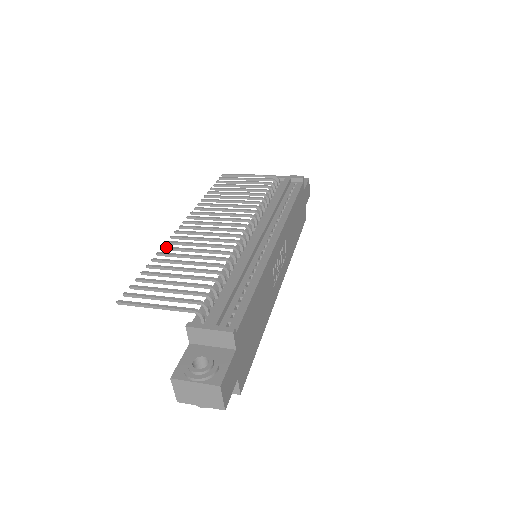
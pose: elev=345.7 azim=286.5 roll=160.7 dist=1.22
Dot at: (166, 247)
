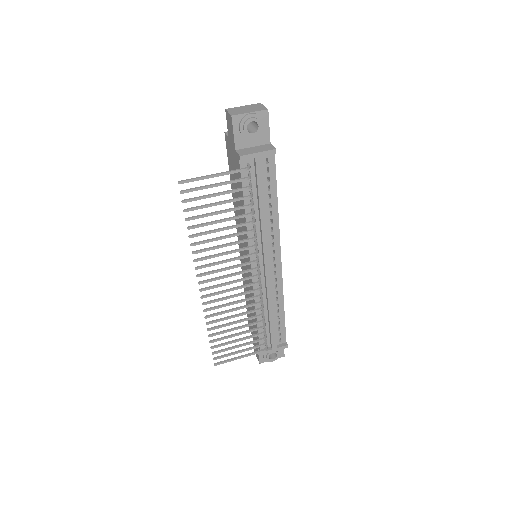
Dot at: (209, 317)
